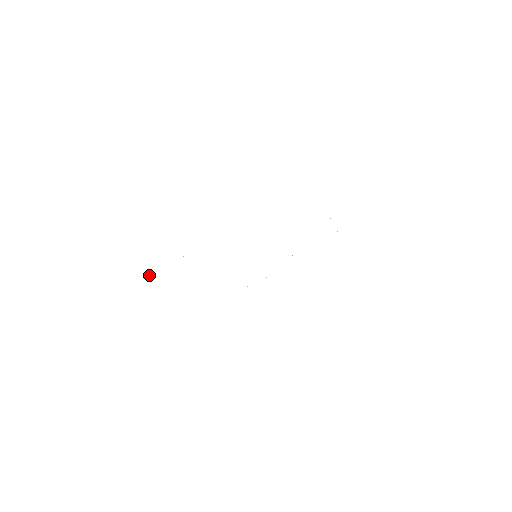
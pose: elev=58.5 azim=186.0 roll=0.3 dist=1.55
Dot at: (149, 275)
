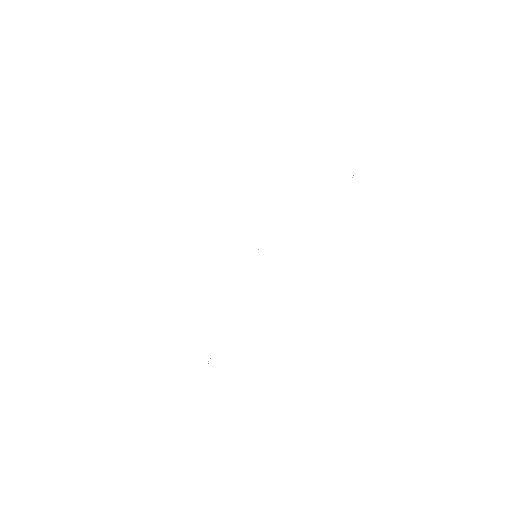
Dot at: occluded
